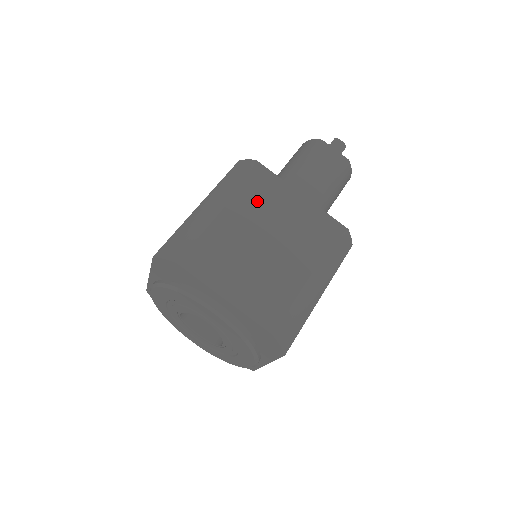
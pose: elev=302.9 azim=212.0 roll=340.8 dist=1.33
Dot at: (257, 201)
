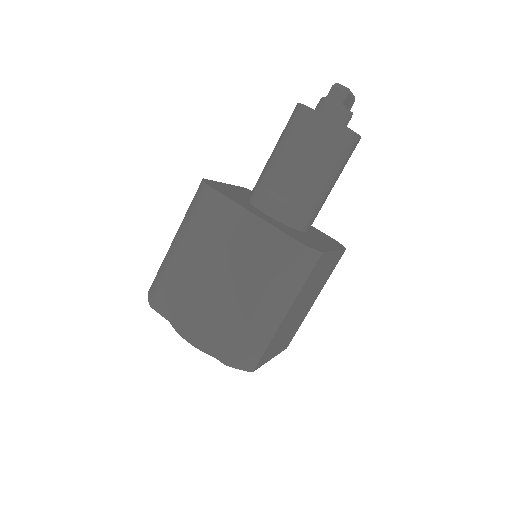
Dot at: (205, 235)
